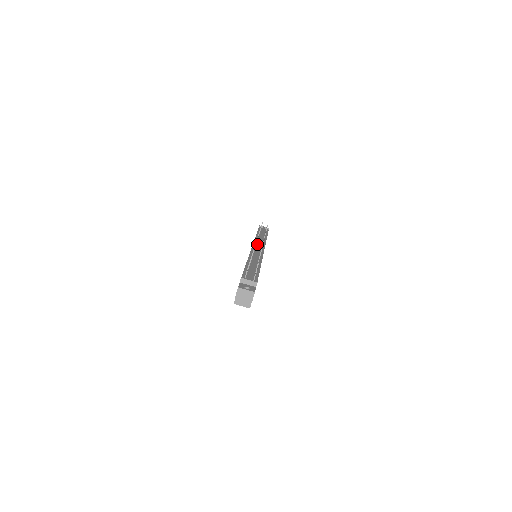
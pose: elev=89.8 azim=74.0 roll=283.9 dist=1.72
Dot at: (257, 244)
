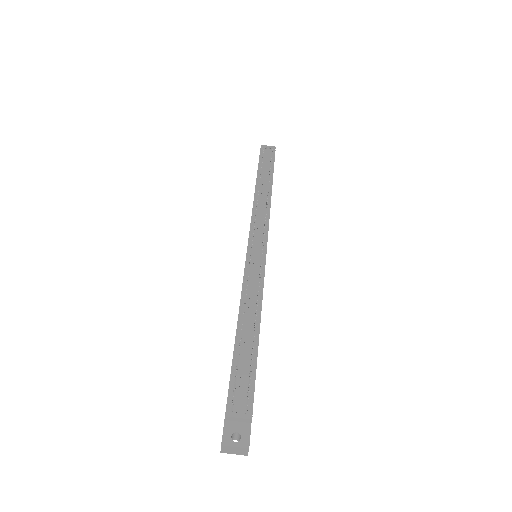
Dot at: (255, 231)
